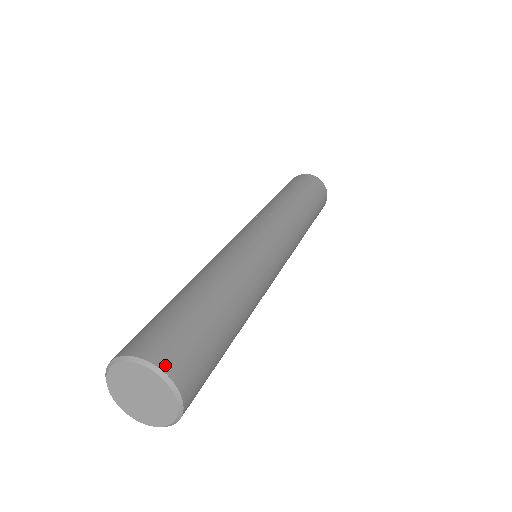
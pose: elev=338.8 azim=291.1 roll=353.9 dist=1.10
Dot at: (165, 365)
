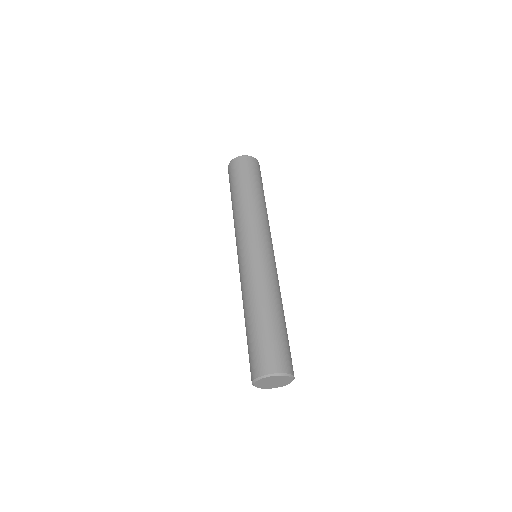
Dot at: (286, 370)
